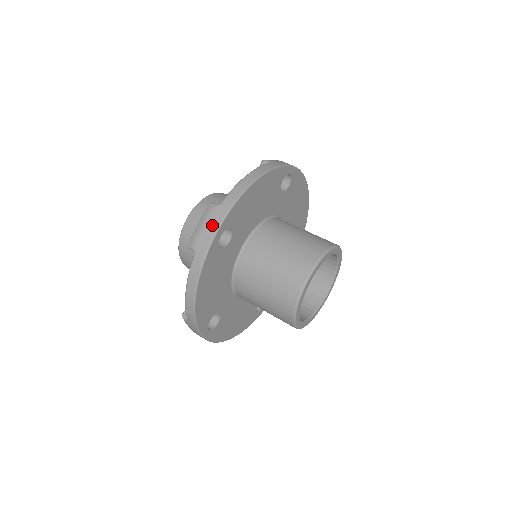
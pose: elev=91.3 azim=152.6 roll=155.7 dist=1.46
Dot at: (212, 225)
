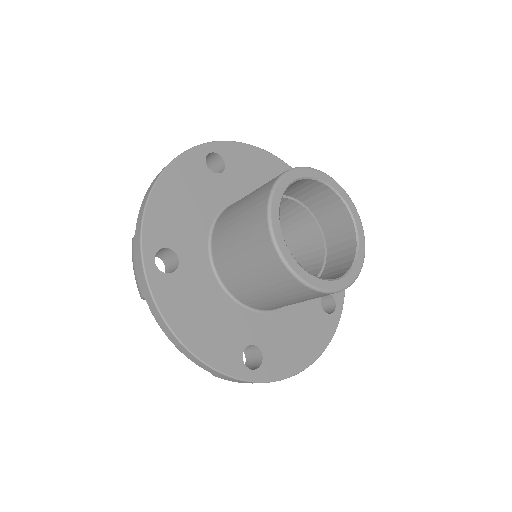
Dot at: occluded
